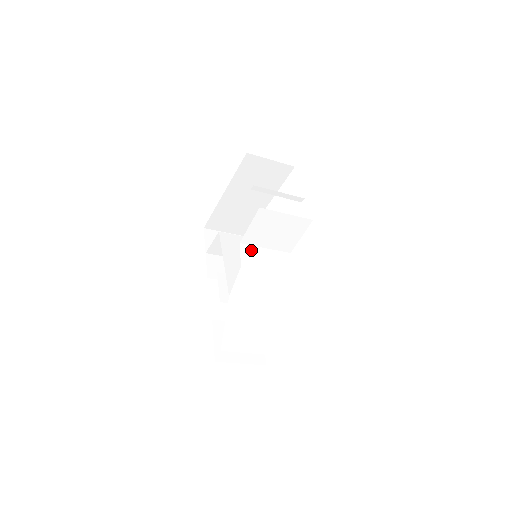
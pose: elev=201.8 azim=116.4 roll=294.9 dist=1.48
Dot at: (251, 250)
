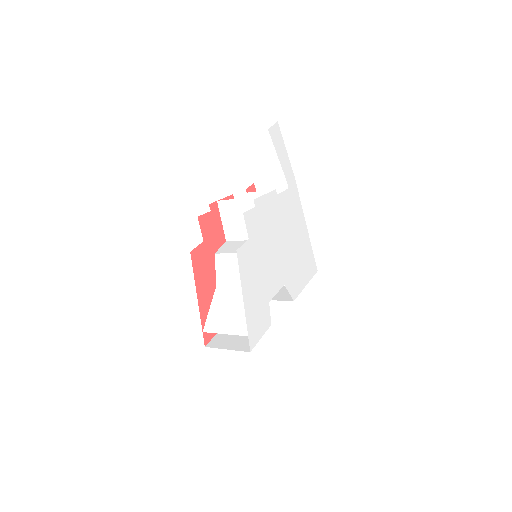
Dot at: (232, 243)
